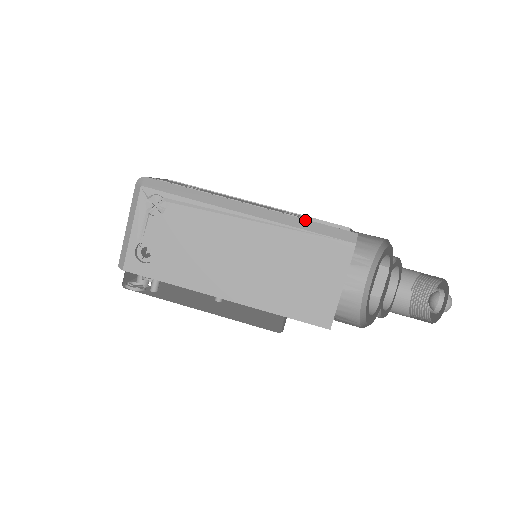
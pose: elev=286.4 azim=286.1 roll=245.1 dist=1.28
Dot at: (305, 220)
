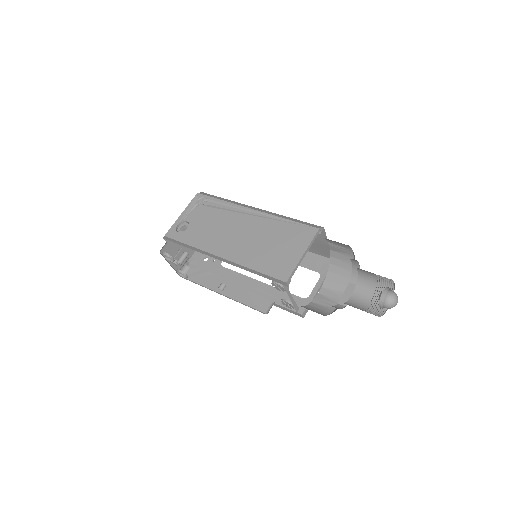
Dot at: (290, 218)
